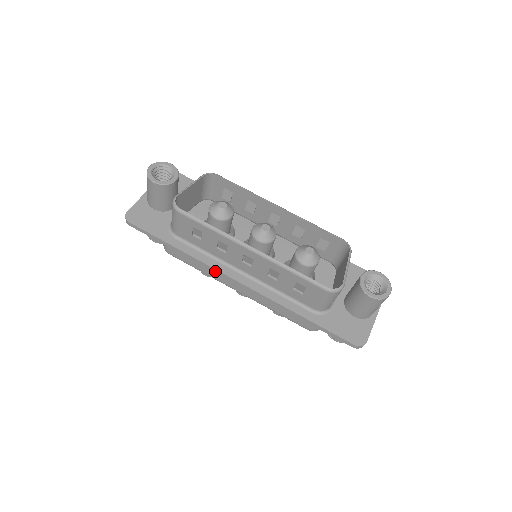
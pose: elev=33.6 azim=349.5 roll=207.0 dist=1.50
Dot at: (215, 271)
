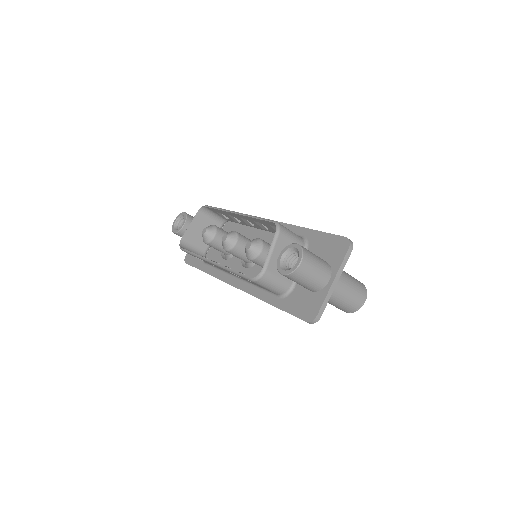
Dot at: occluded
